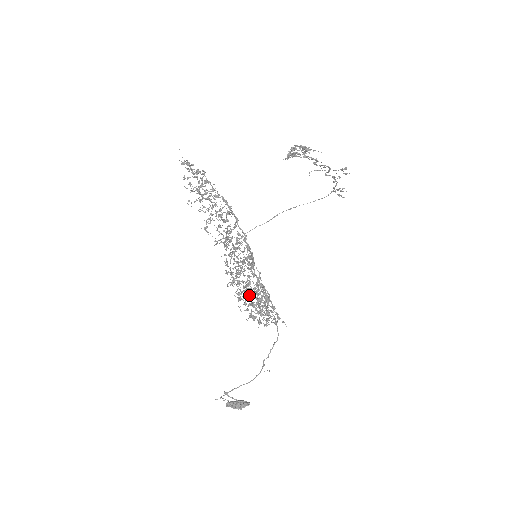
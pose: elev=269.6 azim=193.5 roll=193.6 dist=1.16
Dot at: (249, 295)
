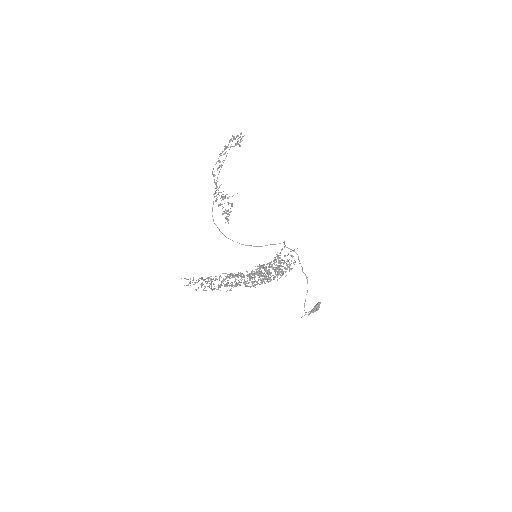
Dot at: occluded
